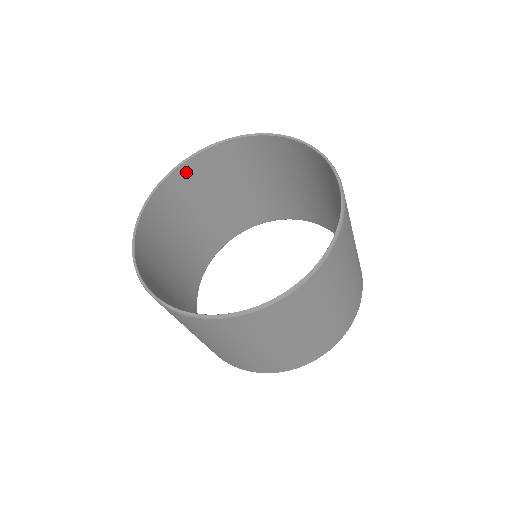
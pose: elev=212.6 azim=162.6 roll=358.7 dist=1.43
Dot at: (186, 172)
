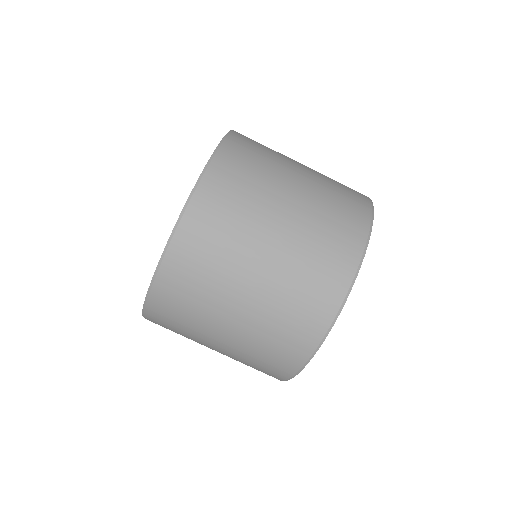
Dot at: occluded
